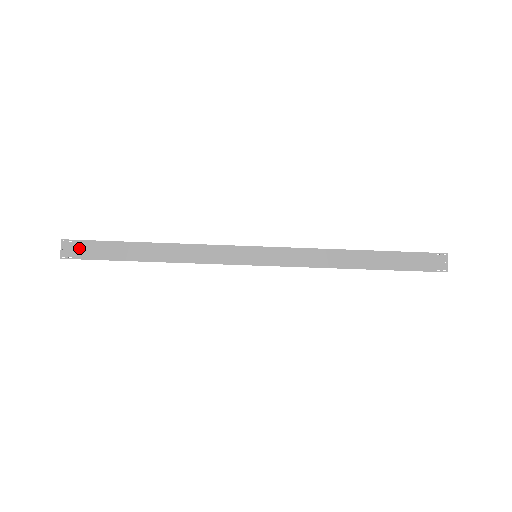
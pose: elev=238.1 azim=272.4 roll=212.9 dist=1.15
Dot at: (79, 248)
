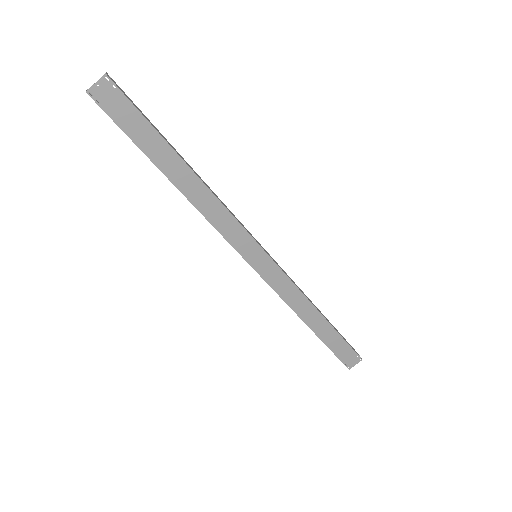
Dot at: (116, 102)
